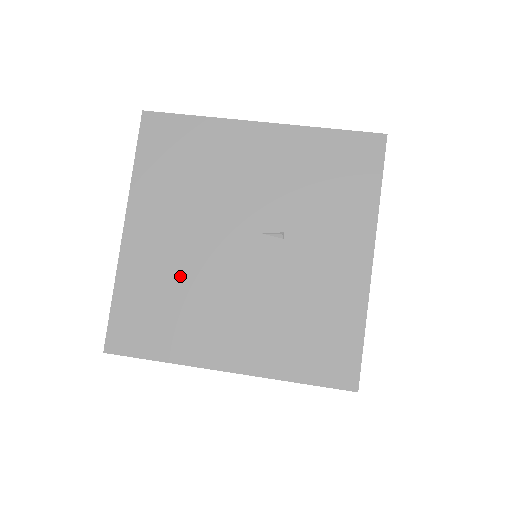
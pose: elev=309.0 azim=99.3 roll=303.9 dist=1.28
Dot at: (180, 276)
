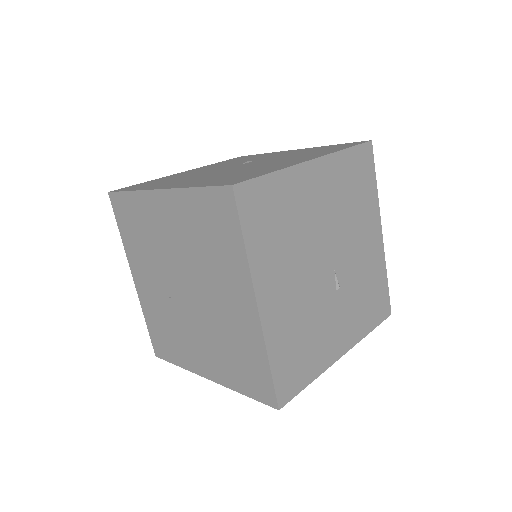
Dot at: (224, 175)
